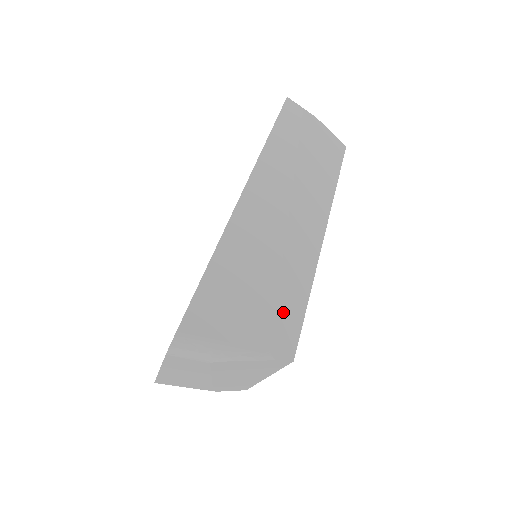
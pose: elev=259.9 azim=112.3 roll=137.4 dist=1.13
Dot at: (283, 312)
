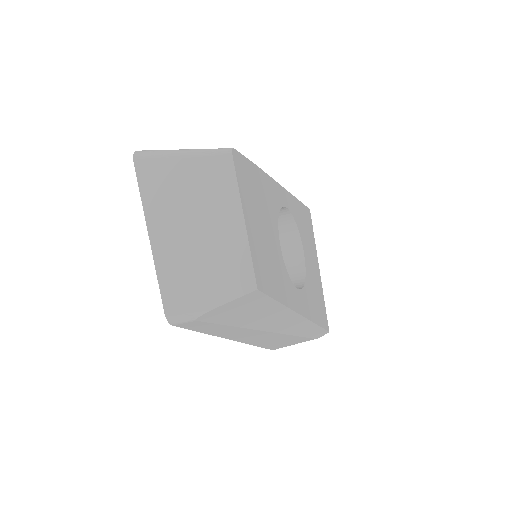
Dot at: (309, 335)
